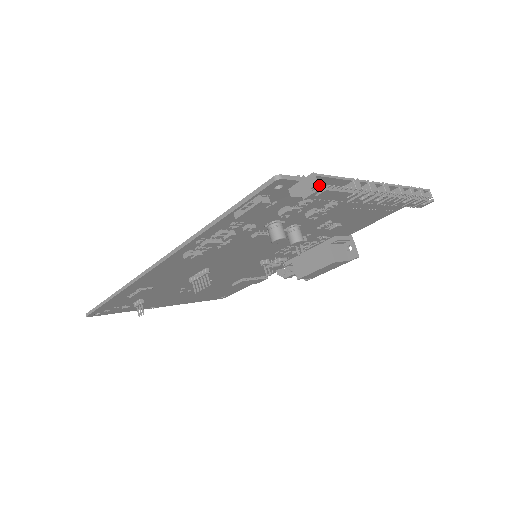
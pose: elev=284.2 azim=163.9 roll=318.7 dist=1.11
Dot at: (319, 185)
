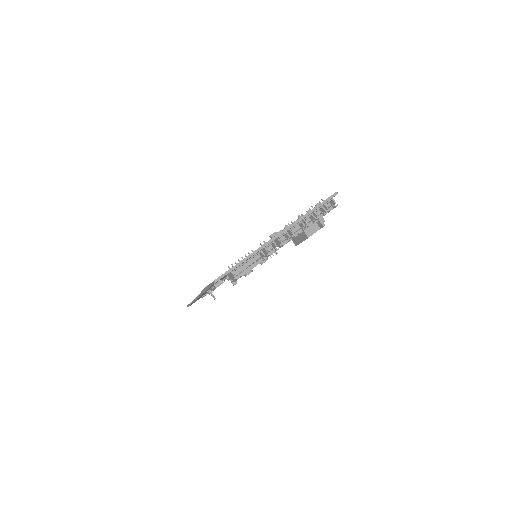
Dot at: (237, 275)
